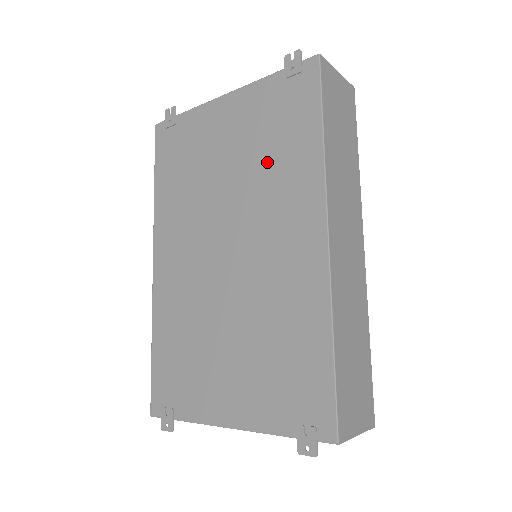
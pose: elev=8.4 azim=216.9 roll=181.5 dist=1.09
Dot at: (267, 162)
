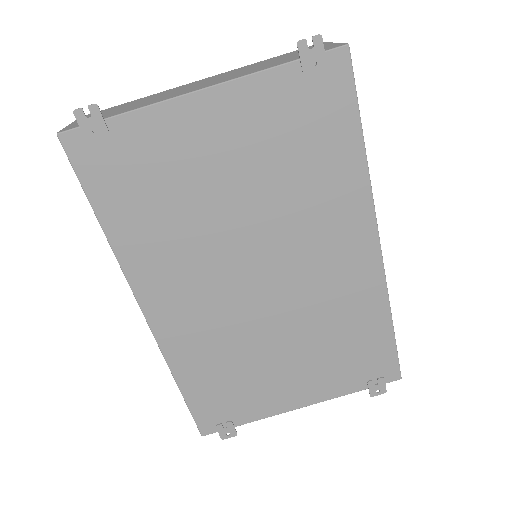
Dot at: (296, 181)
